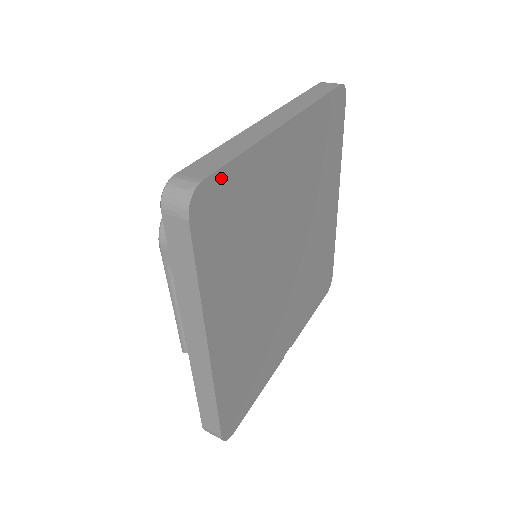
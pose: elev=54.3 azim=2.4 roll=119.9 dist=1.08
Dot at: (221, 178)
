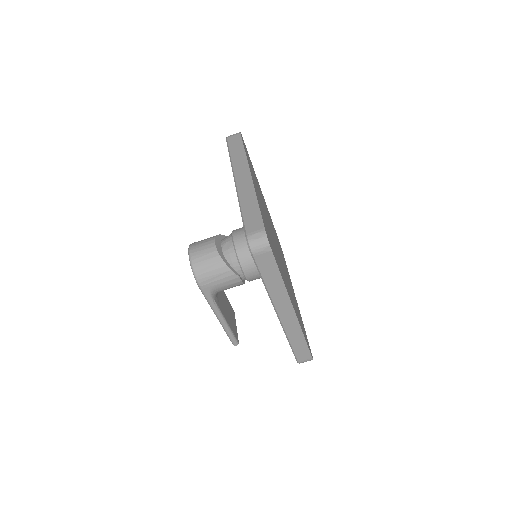
Dot at: (263, 222)
